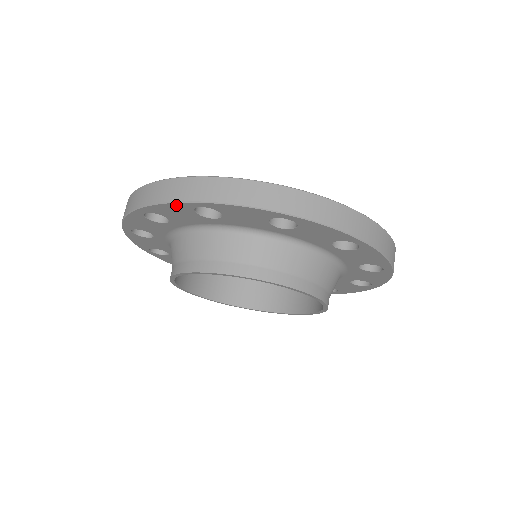
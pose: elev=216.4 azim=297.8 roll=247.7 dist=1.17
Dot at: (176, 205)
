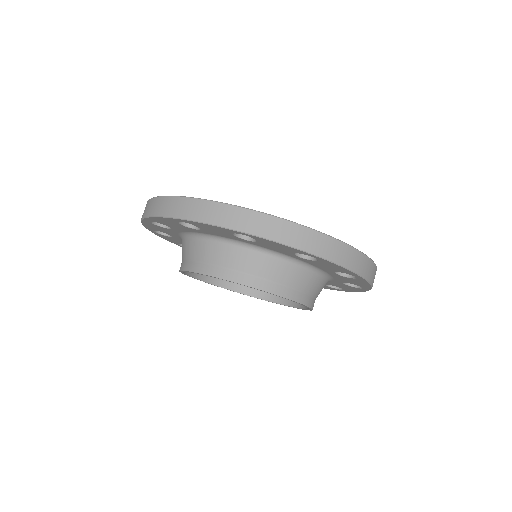
Dot at: (164, 219)
